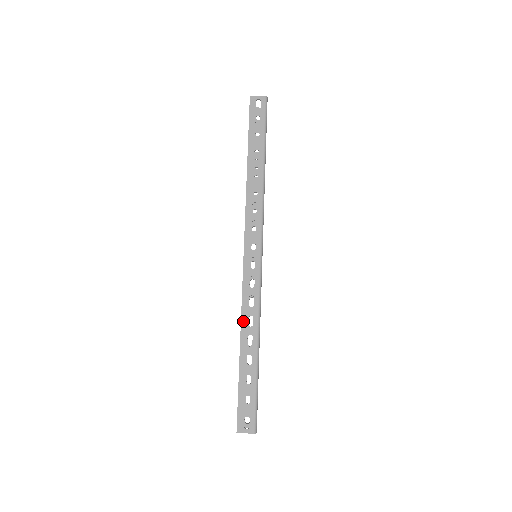
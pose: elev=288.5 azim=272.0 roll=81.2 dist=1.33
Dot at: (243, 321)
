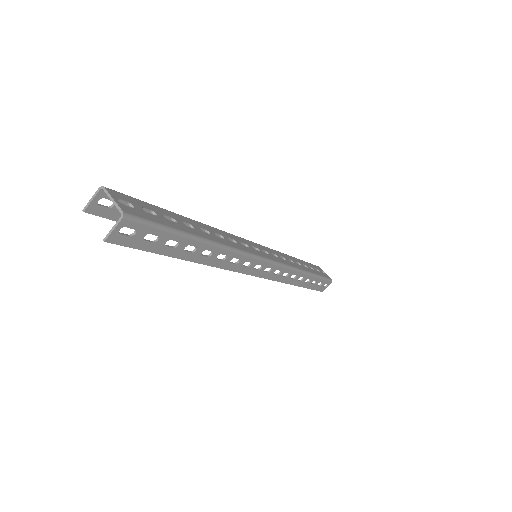
Dot at: (289, 283)
